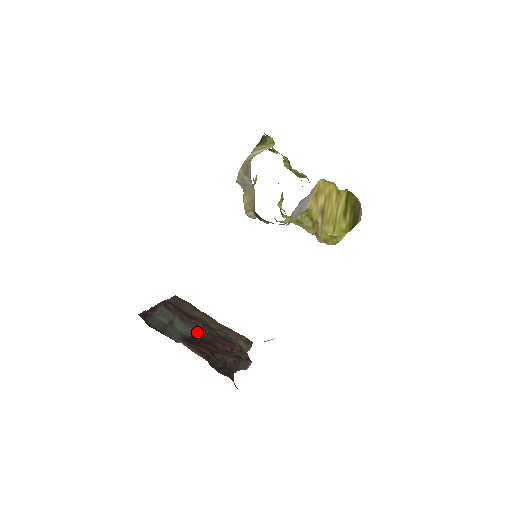
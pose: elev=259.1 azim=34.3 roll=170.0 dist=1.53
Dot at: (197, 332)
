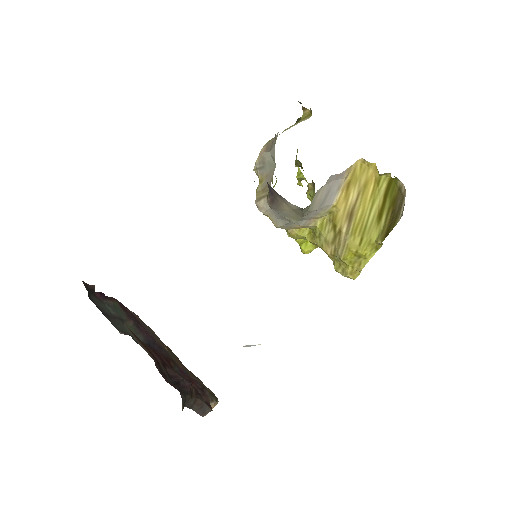
Dot at: (151, 345)
